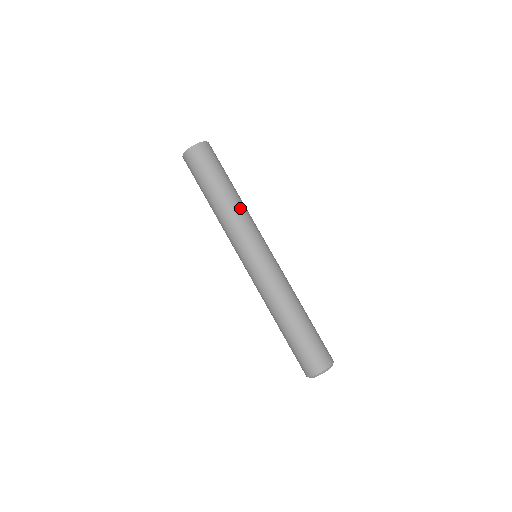
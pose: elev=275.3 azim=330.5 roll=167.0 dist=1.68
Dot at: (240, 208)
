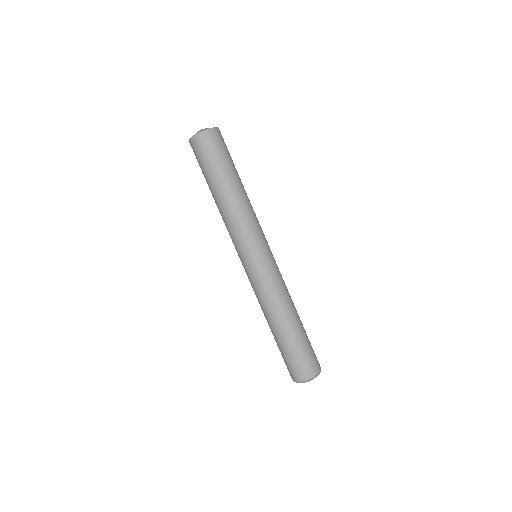
Dot at: (245, 206)
